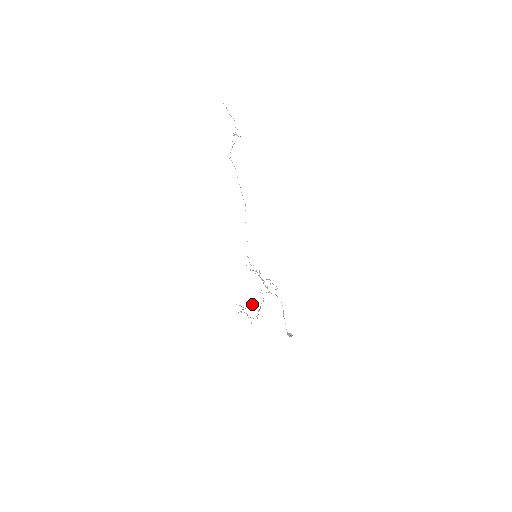
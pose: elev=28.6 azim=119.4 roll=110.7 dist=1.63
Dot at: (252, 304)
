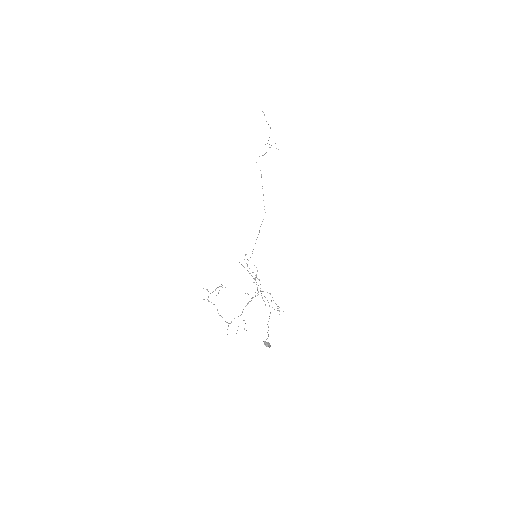
Dot at: occluded
